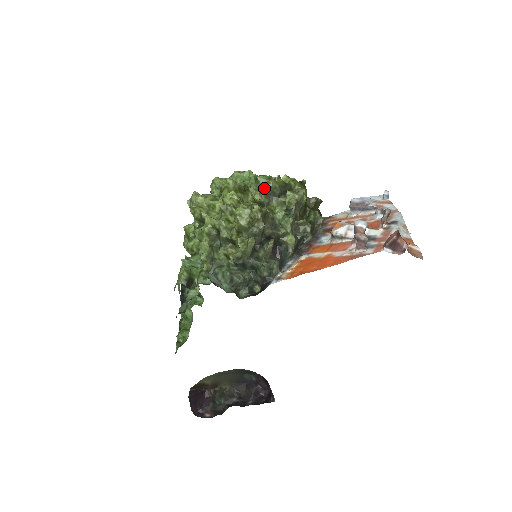
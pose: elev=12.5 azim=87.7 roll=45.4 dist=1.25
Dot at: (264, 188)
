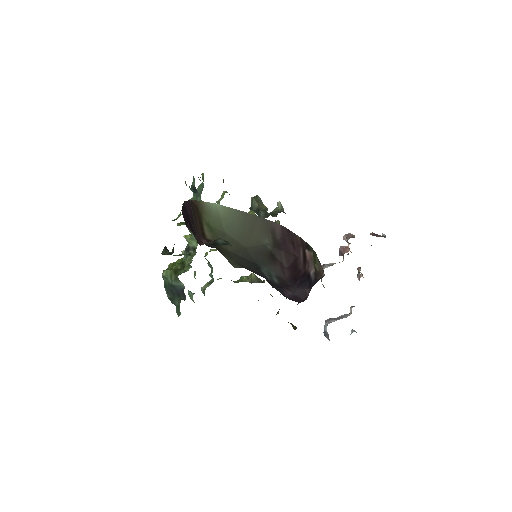
Dot at: (249, 275)
